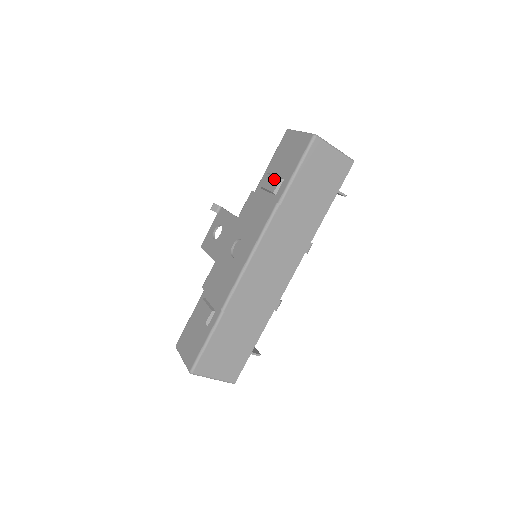
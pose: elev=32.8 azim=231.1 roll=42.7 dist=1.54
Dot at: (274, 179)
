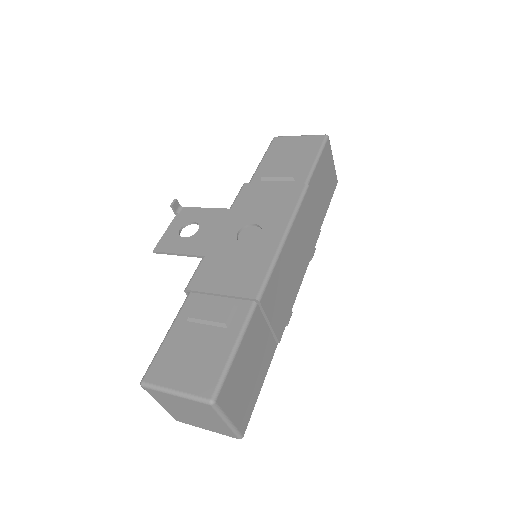
Dot at: (286, 168)
